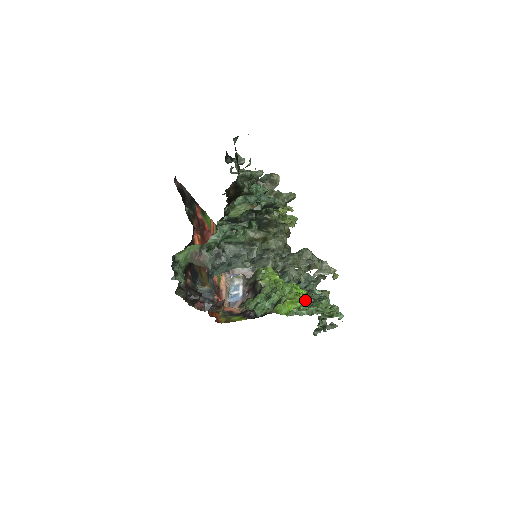
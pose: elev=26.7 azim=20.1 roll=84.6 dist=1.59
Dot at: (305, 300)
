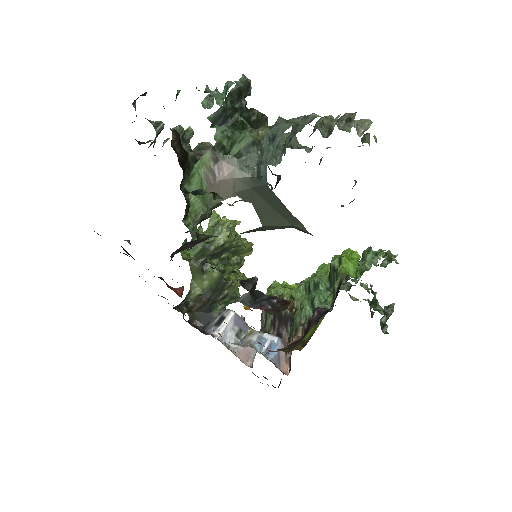
Dot at: occluded
